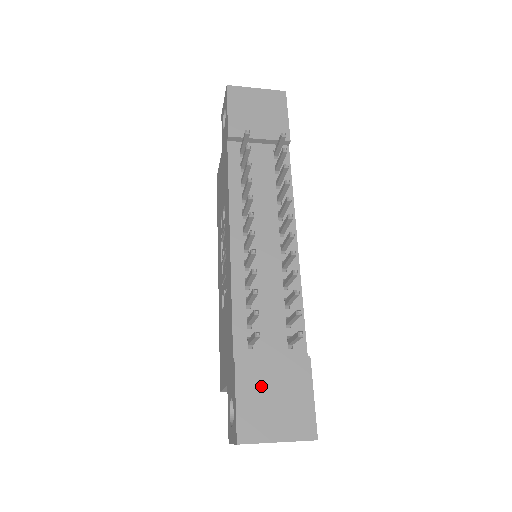
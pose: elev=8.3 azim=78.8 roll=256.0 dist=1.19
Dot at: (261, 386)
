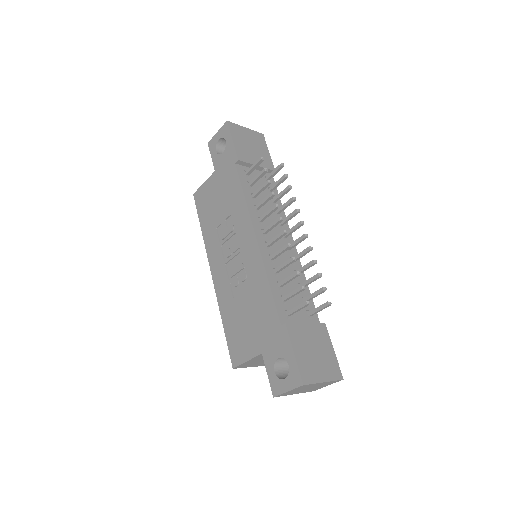
Dot at: (305, 344)
